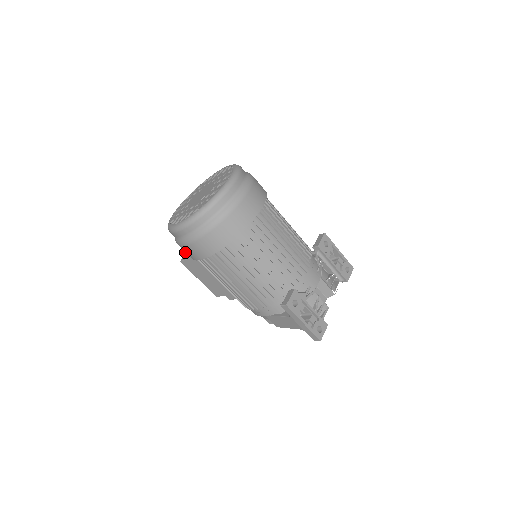
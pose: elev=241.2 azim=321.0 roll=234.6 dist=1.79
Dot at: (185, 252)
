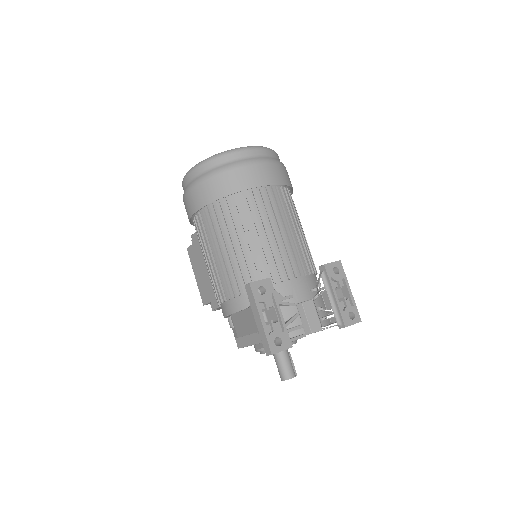
Dot at: occluded
